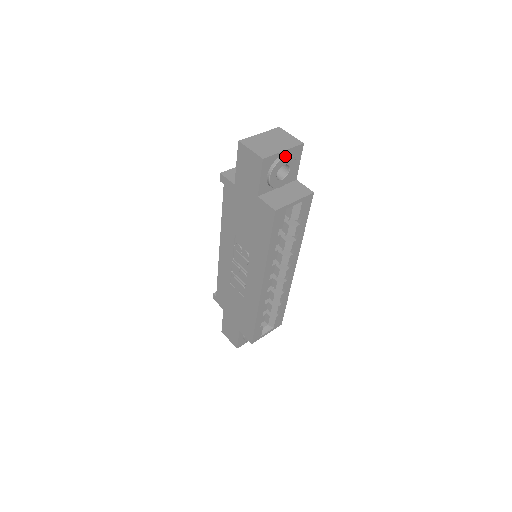
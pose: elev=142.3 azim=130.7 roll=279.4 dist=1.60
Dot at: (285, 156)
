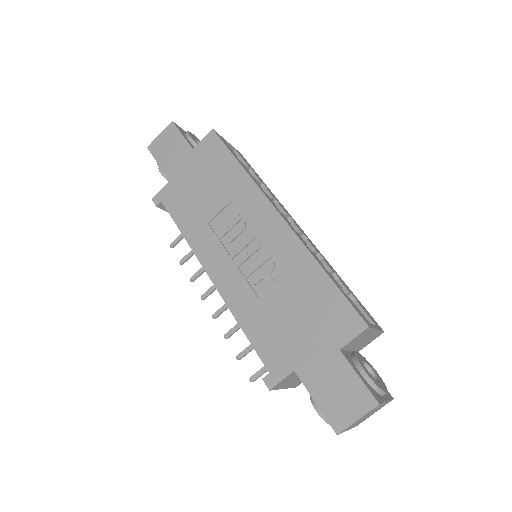
Dot at: (192, 134)
